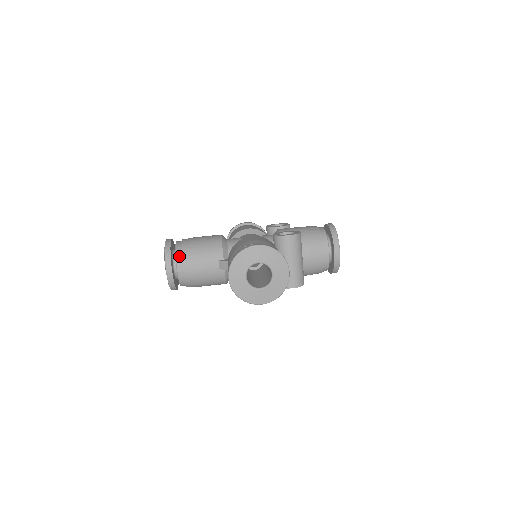
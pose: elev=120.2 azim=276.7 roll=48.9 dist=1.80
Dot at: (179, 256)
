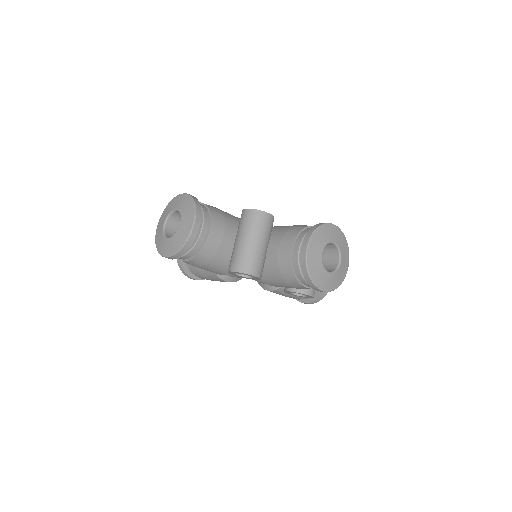
Dot at: occluded
